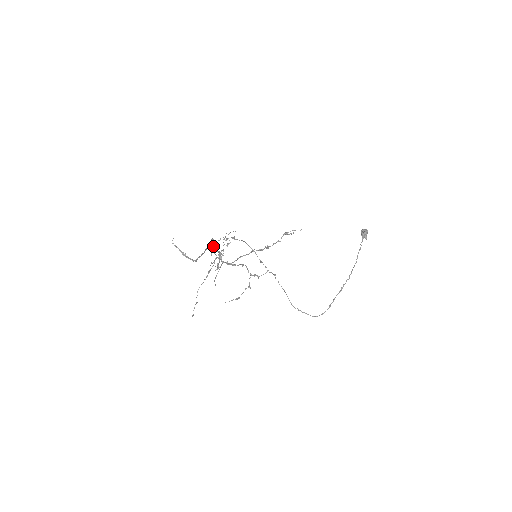
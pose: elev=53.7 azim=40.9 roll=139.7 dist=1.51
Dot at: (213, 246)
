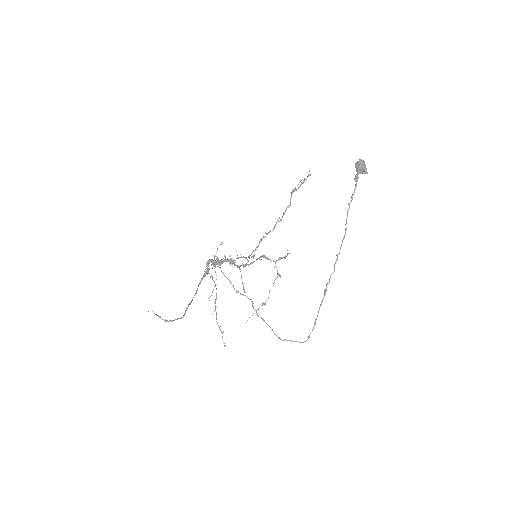
Dot at: (215, 264)
